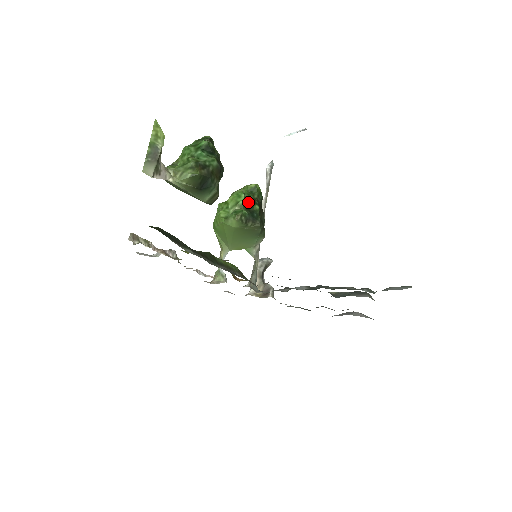
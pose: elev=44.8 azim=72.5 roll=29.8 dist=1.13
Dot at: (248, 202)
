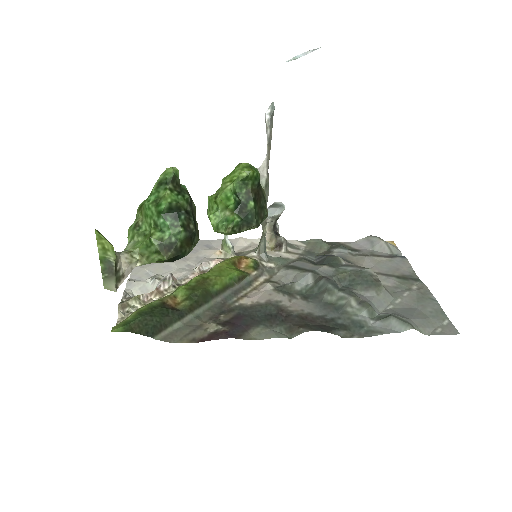
Dot at: (240, 202)
